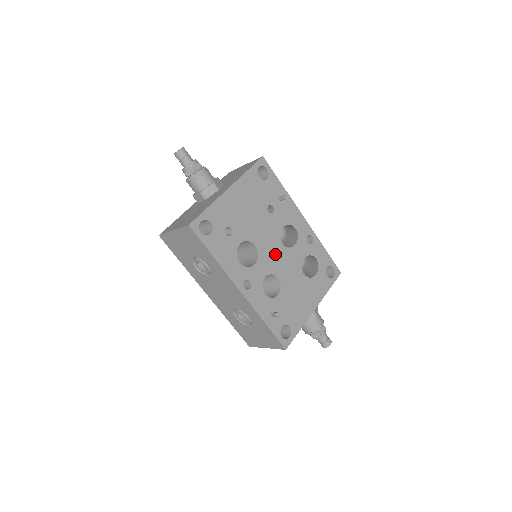
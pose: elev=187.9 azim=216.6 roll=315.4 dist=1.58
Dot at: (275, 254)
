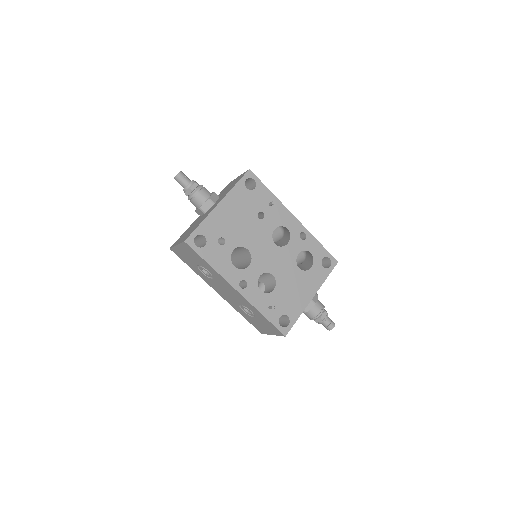
Dot at: (268, 254)
